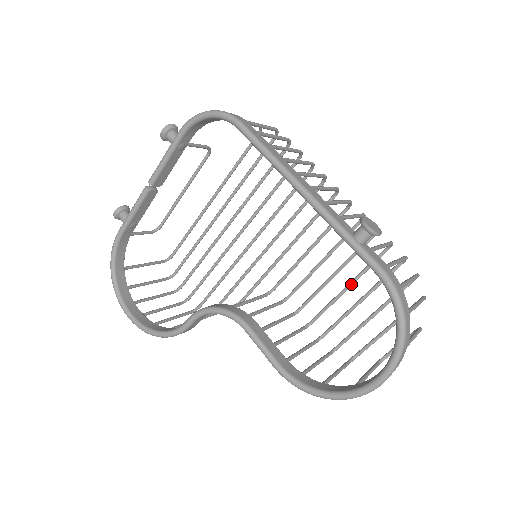
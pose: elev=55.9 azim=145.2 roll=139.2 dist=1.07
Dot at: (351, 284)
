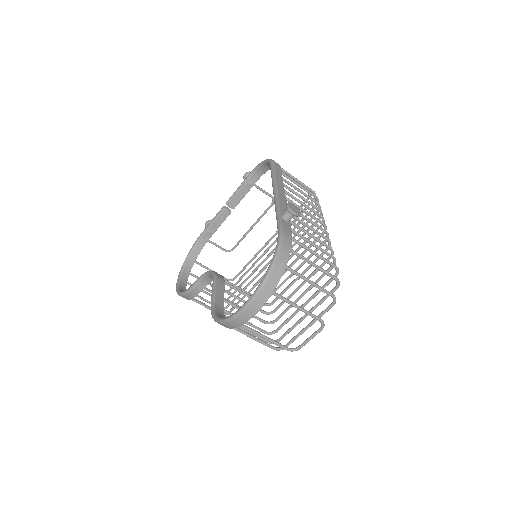
Dot at: (304, 292)
